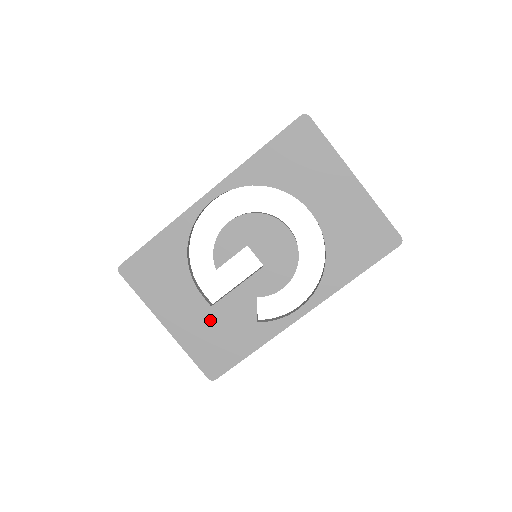
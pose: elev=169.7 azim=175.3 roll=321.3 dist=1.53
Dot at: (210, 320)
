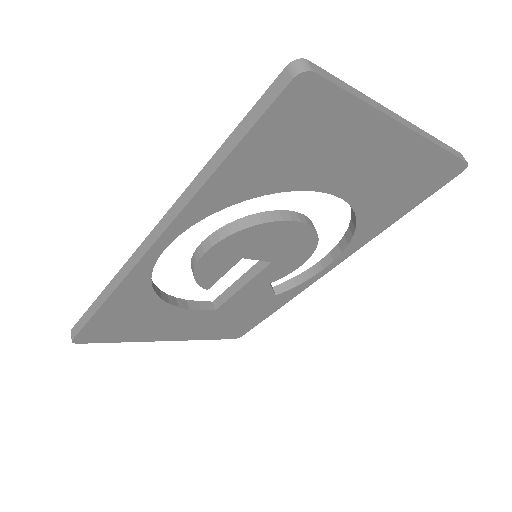
Dot at: (218, 317)
